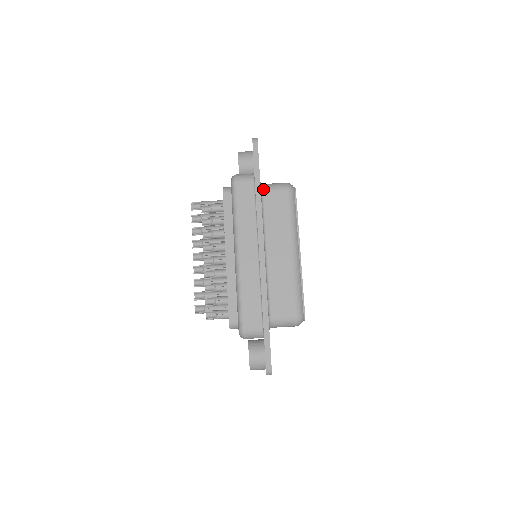
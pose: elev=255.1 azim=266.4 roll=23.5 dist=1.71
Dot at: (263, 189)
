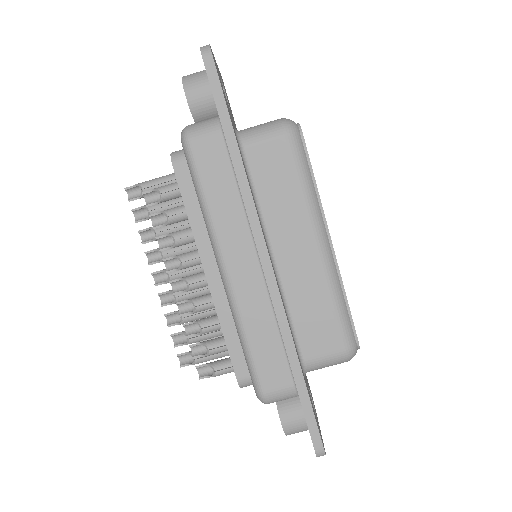
Dot at: (242, 142)
